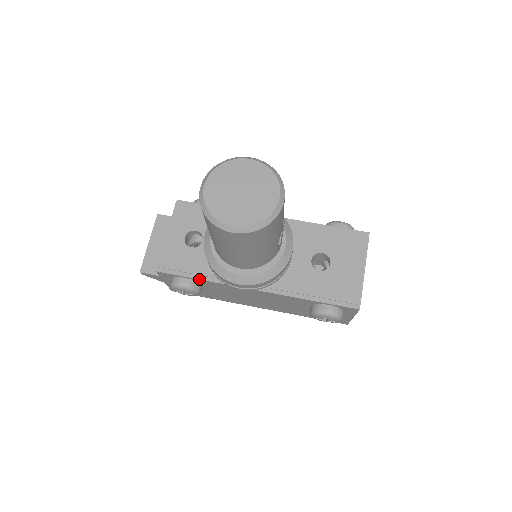
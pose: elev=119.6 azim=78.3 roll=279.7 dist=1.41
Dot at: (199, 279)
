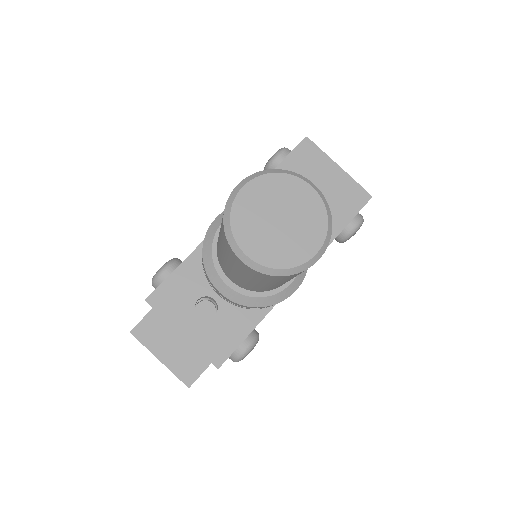
Dot at: (255, 327)
